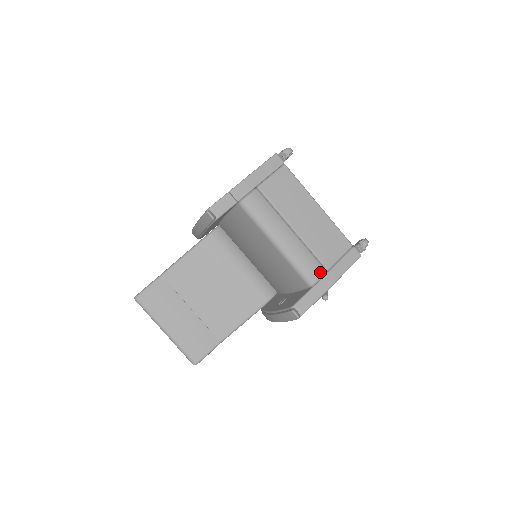
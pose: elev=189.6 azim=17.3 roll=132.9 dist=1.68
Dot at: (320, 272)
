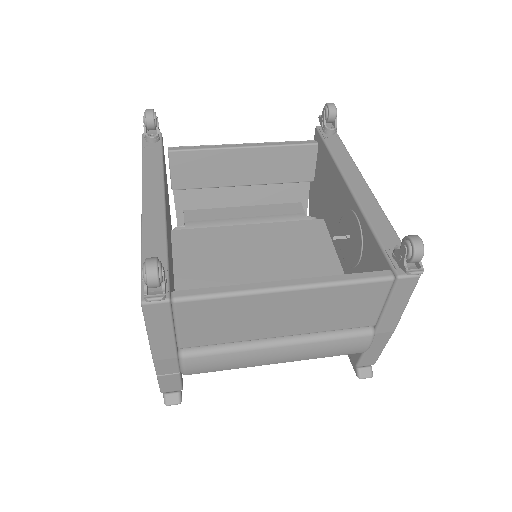
Dot at: (364, 343)
